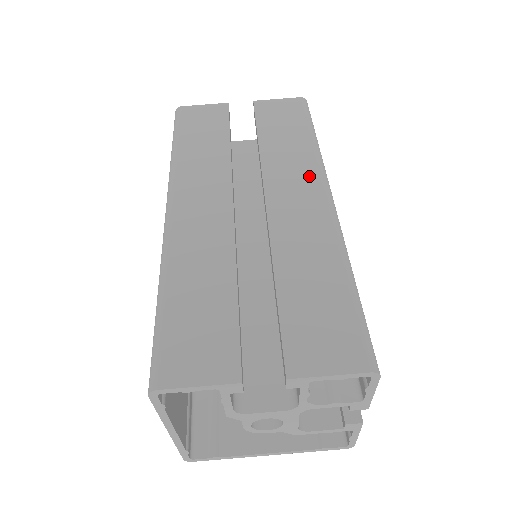
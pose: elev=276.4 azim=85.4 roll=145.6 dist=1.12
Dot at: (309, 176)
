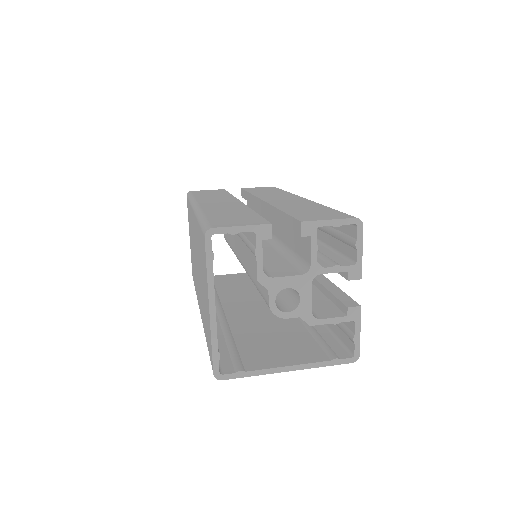
Dot at: (289, 196)
